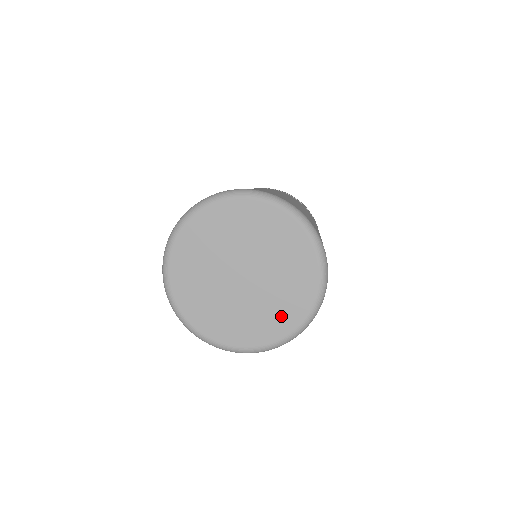
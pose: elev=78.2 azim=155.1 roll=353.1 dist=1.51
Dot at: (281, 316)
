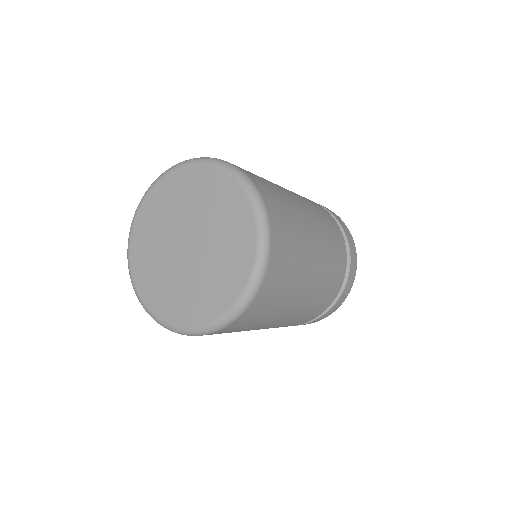
Dot at: (210, 298)
